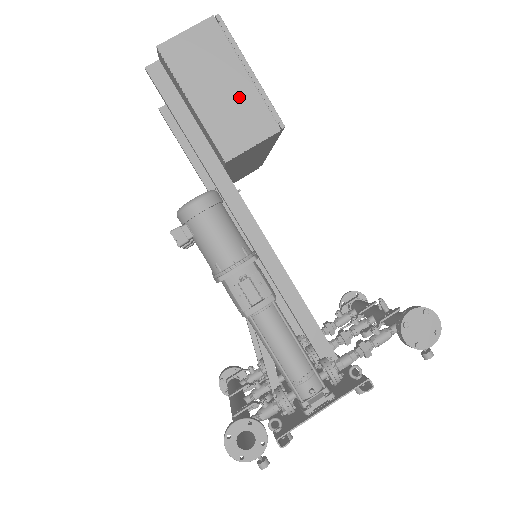
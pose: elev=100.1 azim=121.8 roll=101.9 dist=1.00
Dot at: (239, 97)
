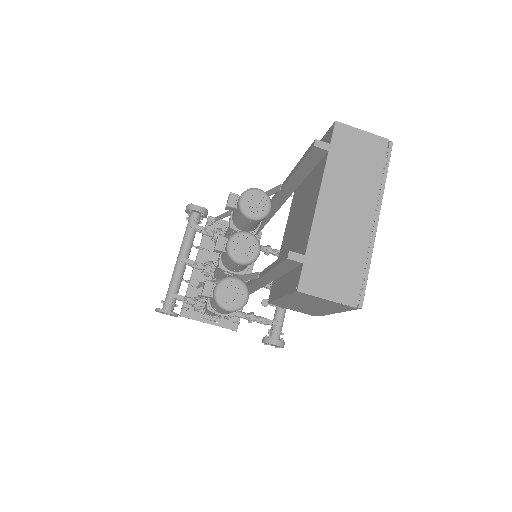
Dot at: (313, 309)
